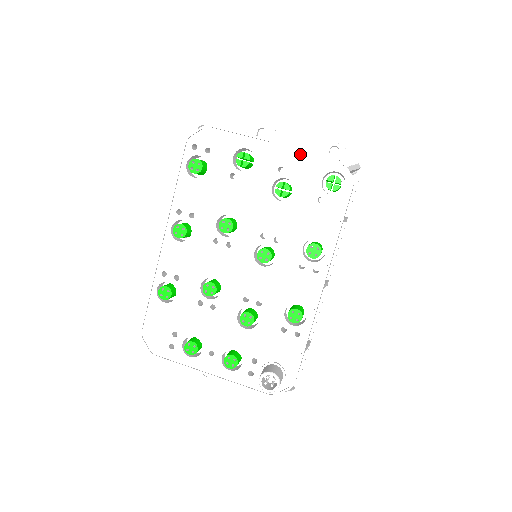
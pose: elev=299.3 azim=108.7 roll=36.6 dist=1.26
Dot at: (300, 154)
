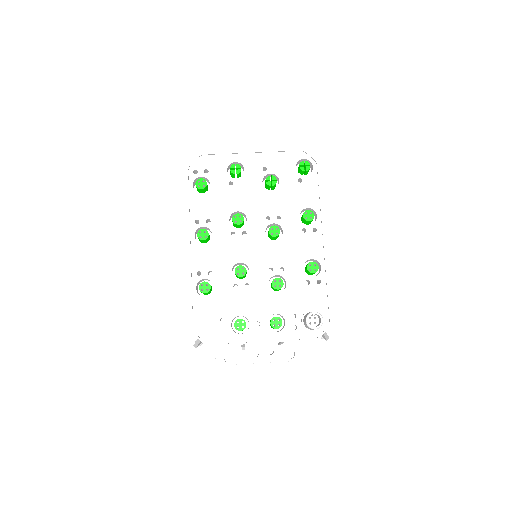
Dot at: (274, 155)
